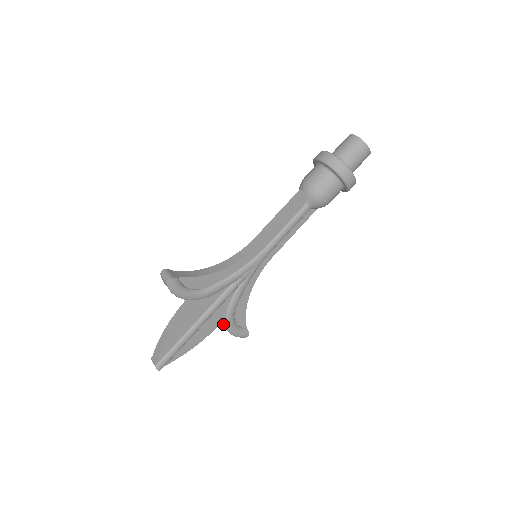
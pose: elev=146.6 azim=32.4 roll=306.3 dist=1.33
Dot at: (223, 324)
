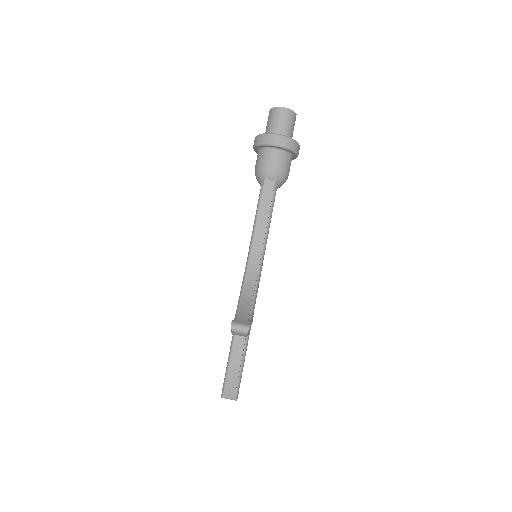
Dot at: occluded
